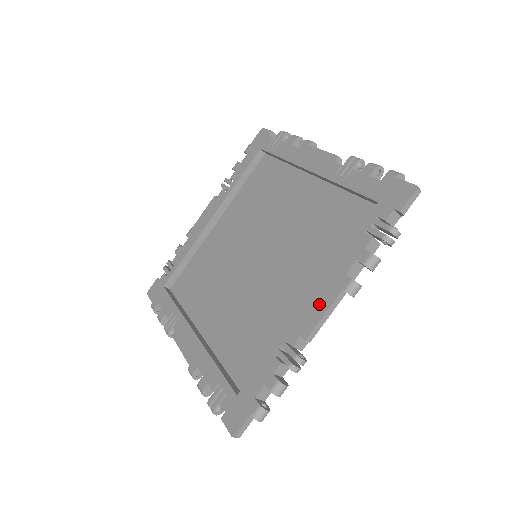
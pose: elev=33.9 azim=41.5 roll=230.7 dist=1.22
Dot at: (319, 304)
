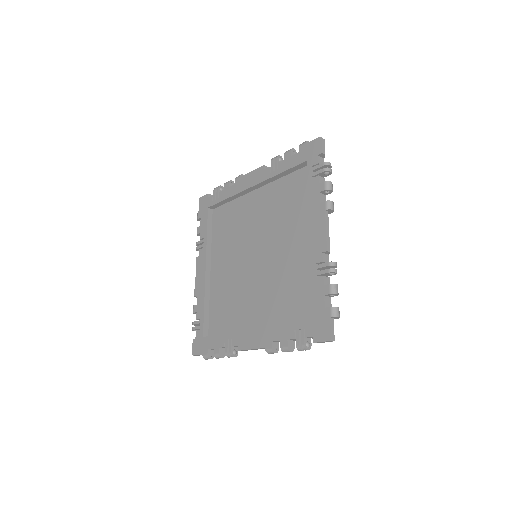
Dot at: (253, 340)
